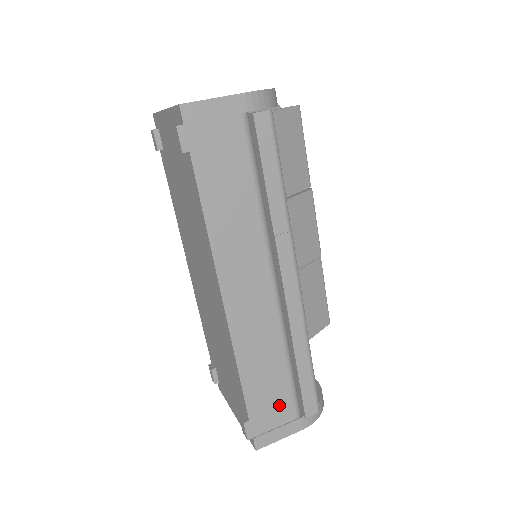
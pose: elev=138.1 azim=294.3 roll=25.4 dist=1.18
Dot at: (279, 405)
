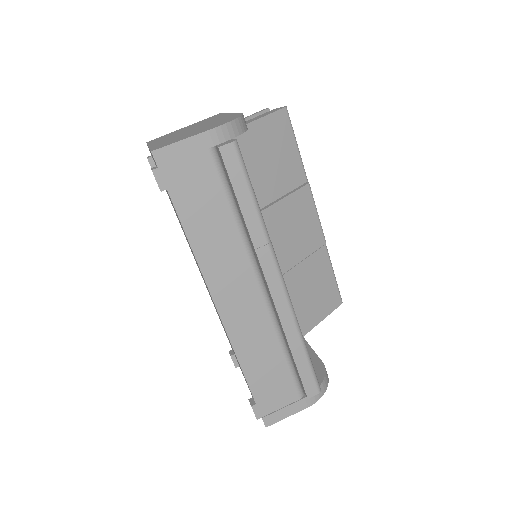
Dot at: (282, 389)
